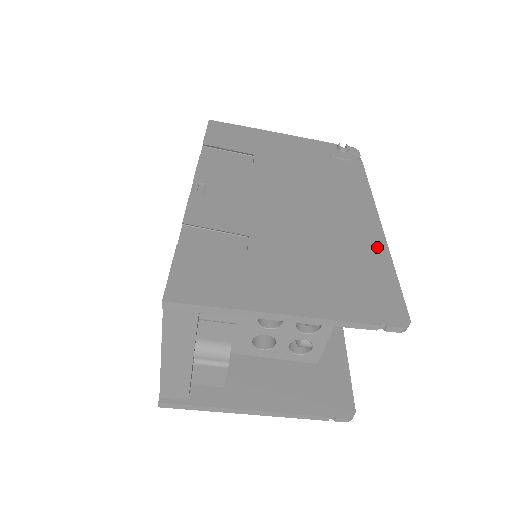
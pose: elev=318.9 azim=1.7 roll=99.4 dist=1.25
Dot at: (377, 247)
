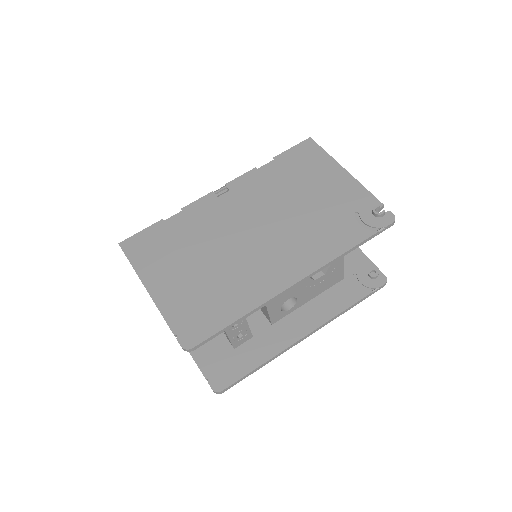
Dot at: (254, 299)
